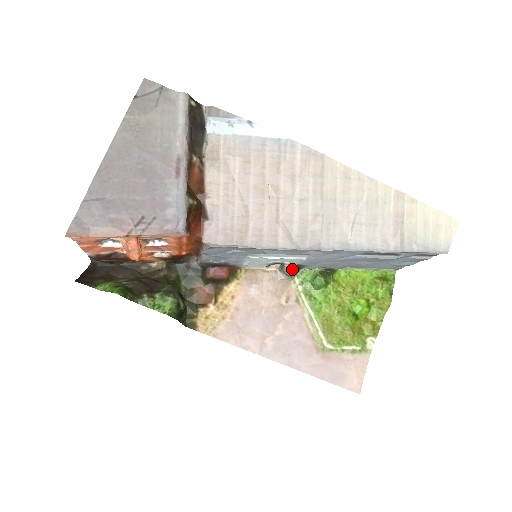
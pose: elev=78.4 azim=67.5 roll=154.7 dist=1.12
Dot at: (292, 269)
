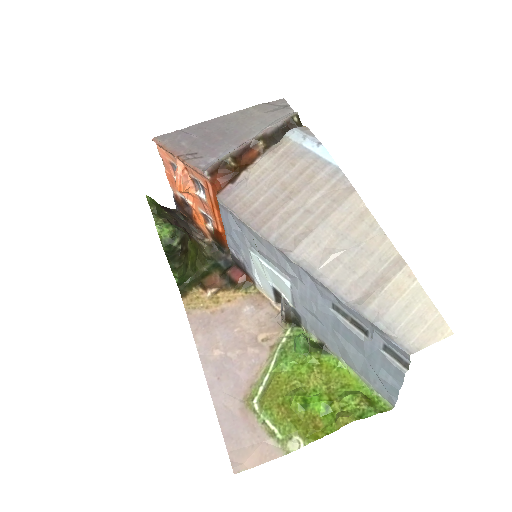
Dot at: (283, 304)
